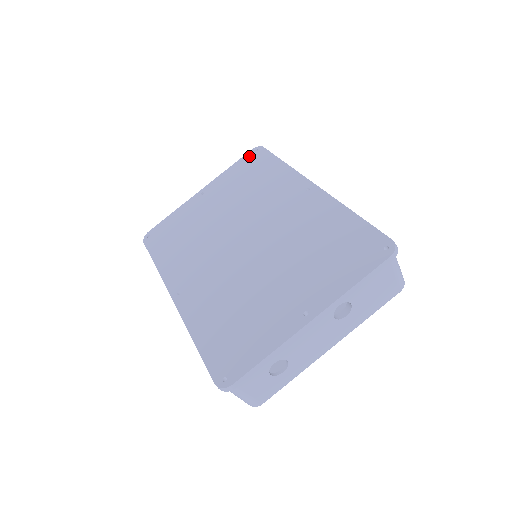
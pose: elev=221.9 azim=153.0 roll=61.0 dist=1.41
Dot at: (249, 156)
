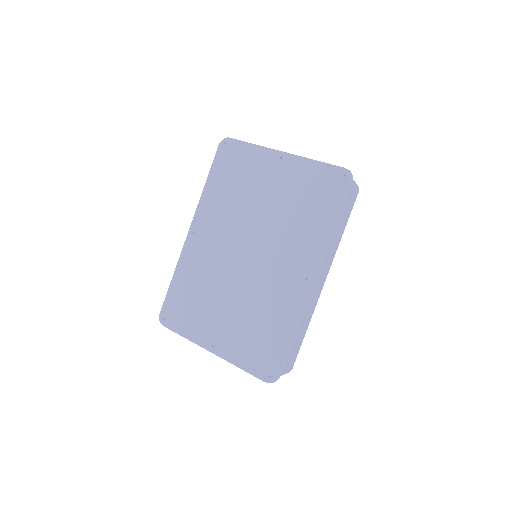
Dot at: (335, 173)
